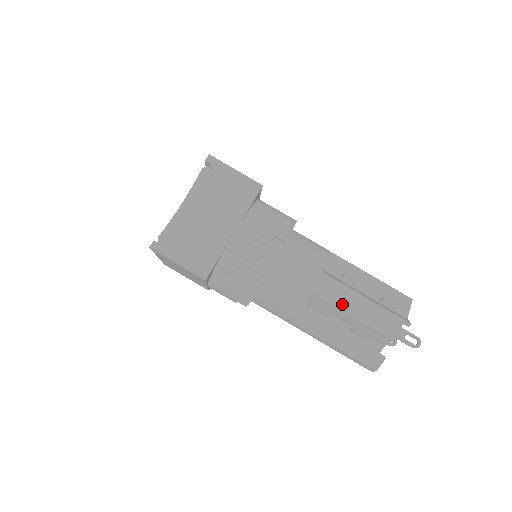
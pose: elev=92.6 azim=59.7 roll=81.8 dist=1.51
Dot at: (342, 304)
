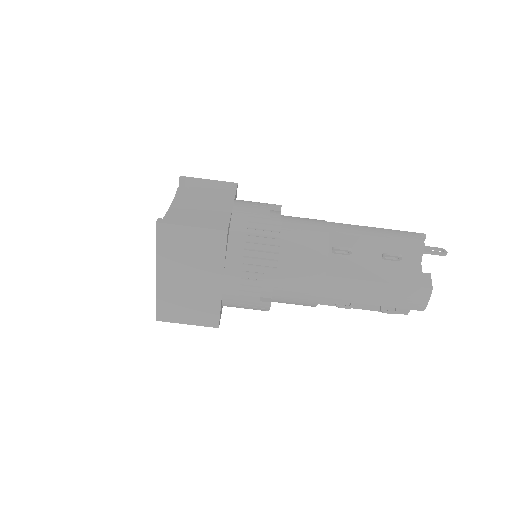
Dot at: (361, 233)
